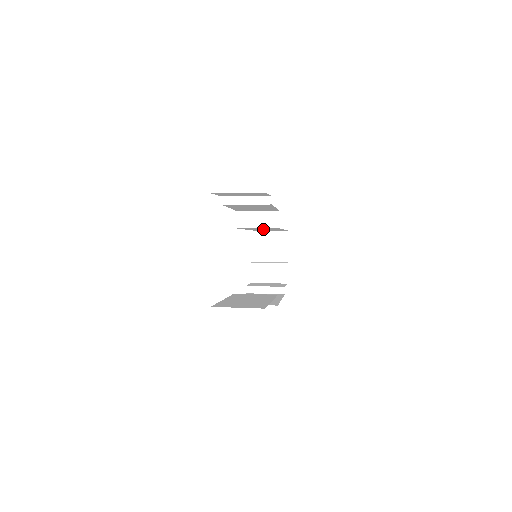
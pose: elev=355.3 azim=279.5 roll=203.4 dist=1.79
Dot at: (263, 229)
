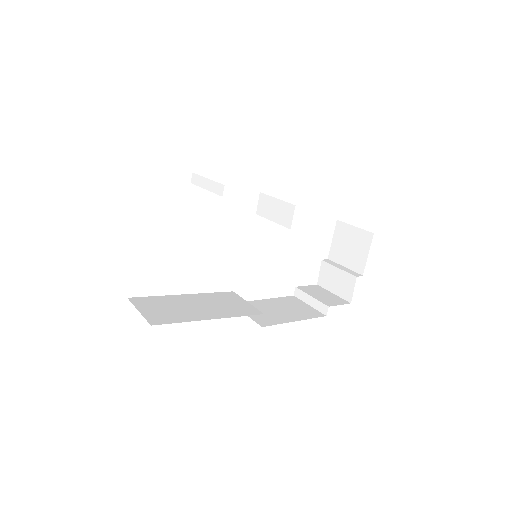
Dot at: occluded
